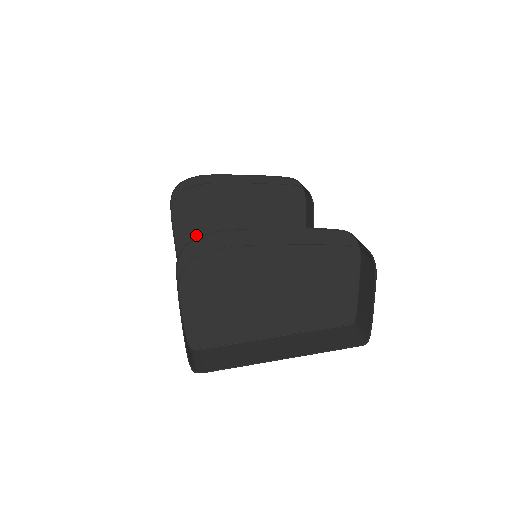
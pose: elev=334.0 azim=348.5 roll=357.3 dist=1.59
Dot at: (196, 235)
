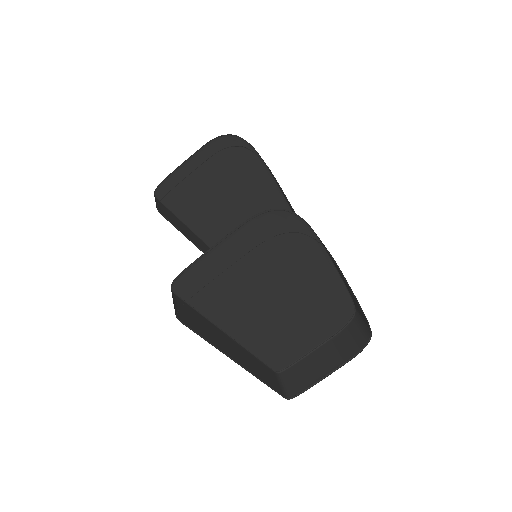
Dot at: (195, 183)
